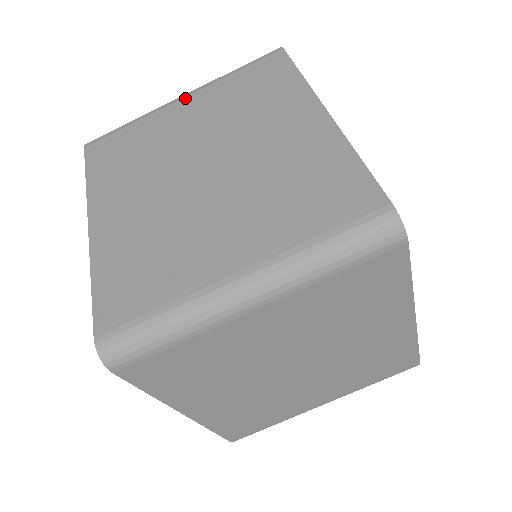
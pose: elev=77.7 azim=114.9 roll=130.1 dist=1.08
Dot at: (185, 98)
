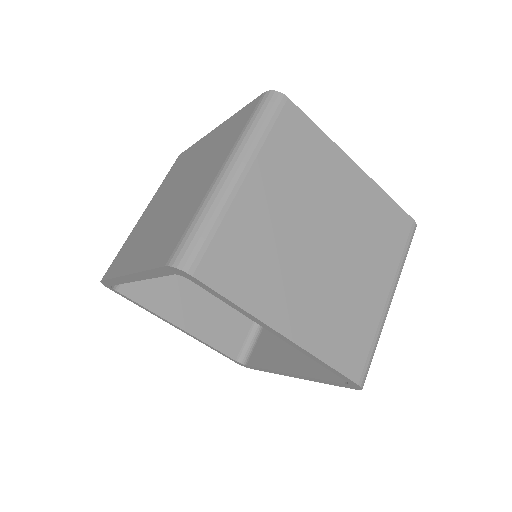
Dot at: (144, 211)
